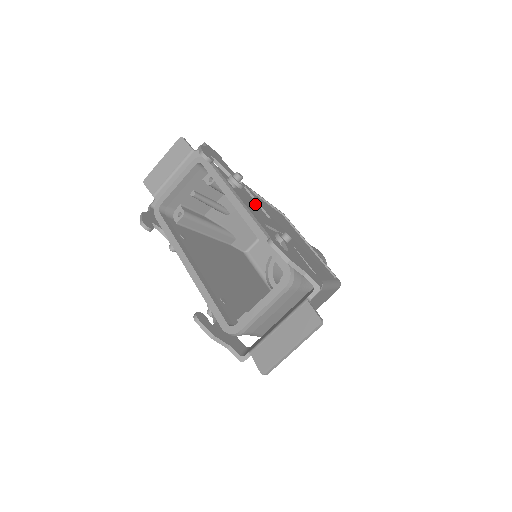
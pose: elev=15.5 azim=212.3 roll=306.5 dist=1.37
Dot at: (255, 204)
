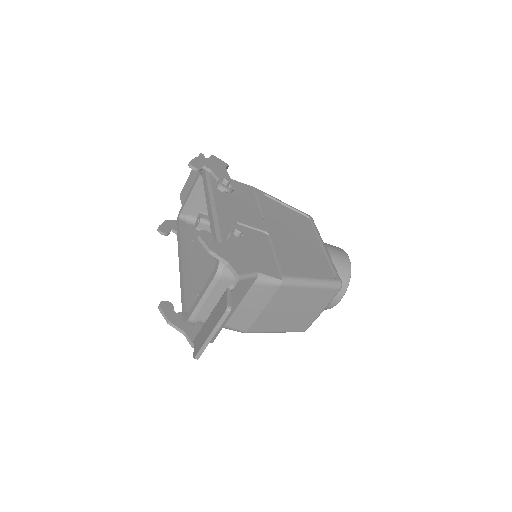
Dot at: (253, 206)
